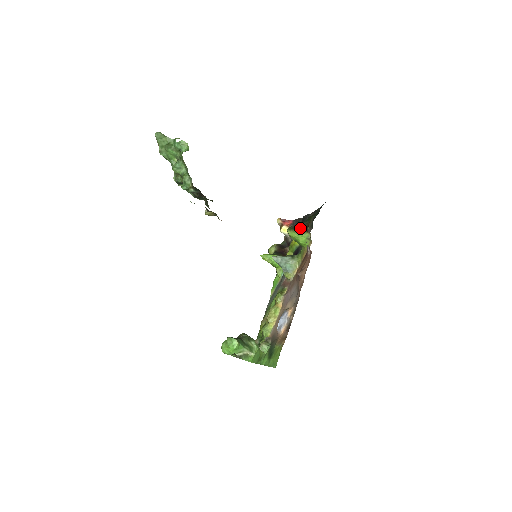
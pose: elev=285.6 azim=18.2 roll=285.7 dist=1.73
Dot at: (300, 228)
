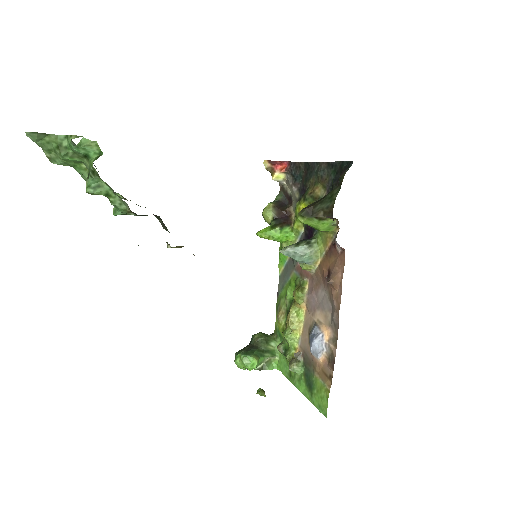
Dot at: (319, 214)
